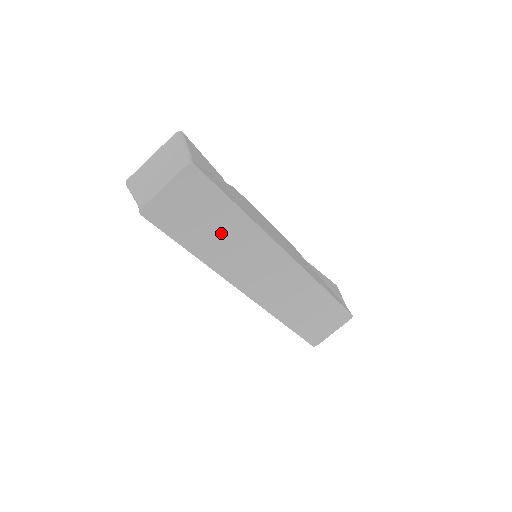
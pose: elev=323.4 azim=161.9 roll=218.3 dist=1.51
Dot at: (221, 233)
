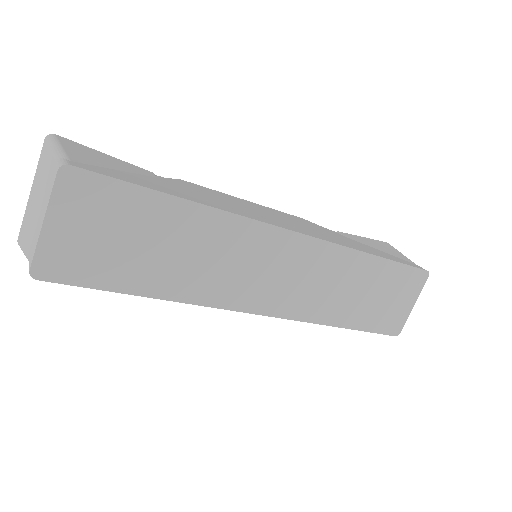
Dot at: (177, 248)
